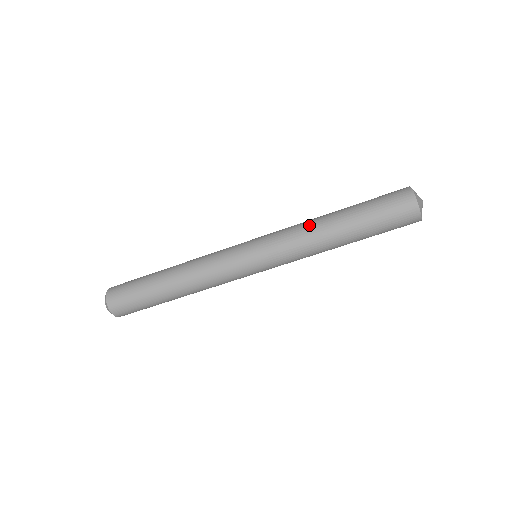
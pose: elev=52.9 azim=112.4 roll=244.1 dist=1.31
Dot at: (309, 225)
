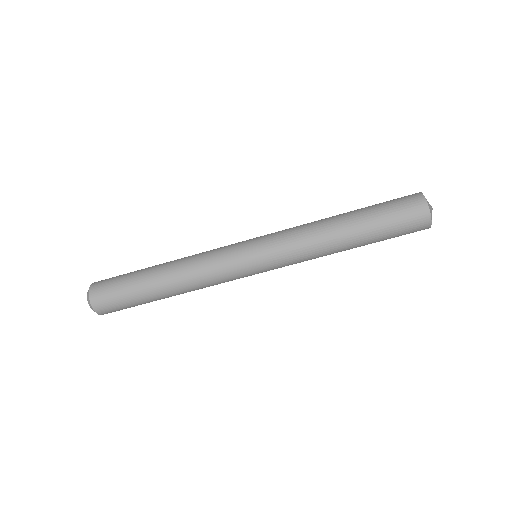
Dot at: (319, 240)
